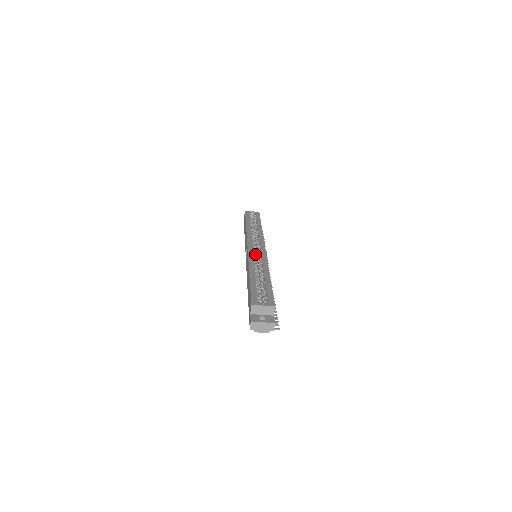
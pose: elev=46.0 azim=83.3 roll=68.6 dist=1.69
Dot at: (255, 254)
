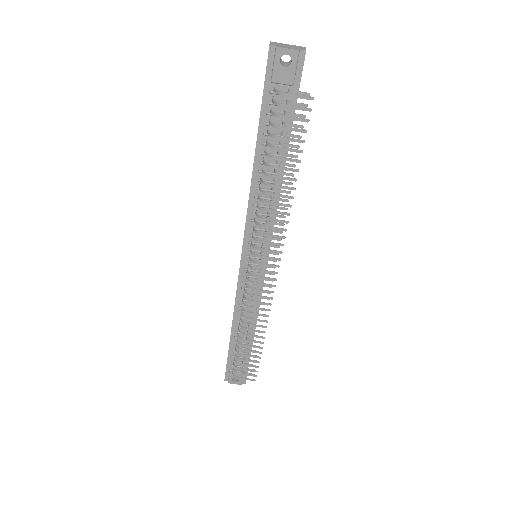
Dot at: occluded
